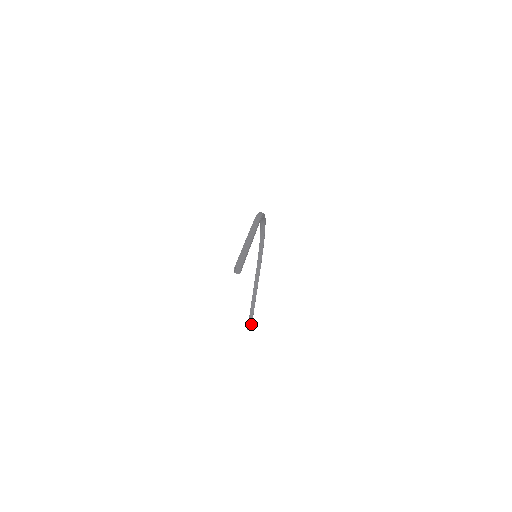
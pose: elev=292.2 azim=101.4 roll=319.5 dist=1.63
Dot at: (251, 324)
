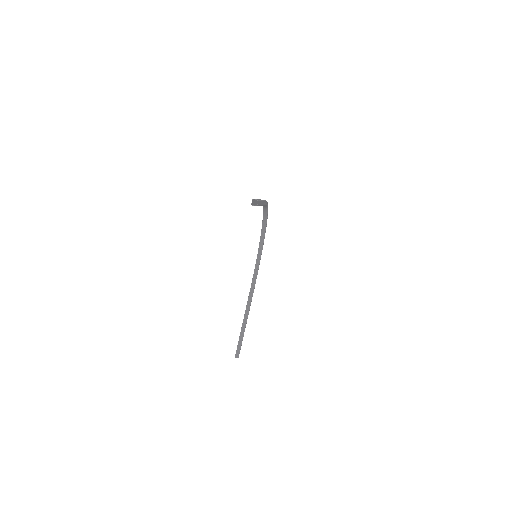
Dot at: (239, 350)
